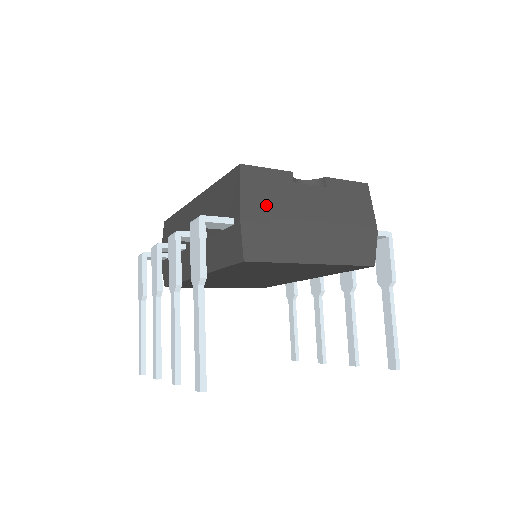
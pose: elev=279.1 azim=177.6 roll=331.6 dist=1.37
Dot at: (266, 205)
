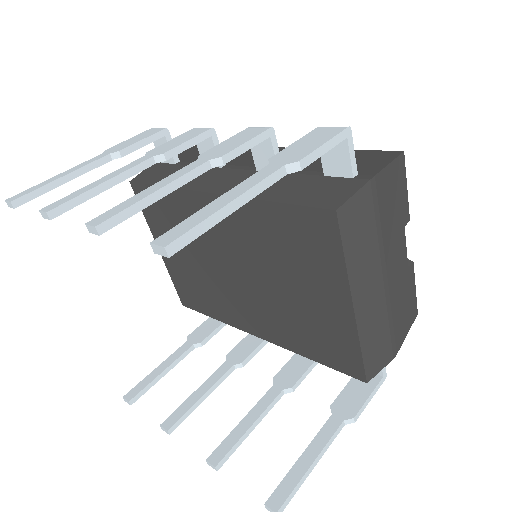
Dot at: (386, 205)
